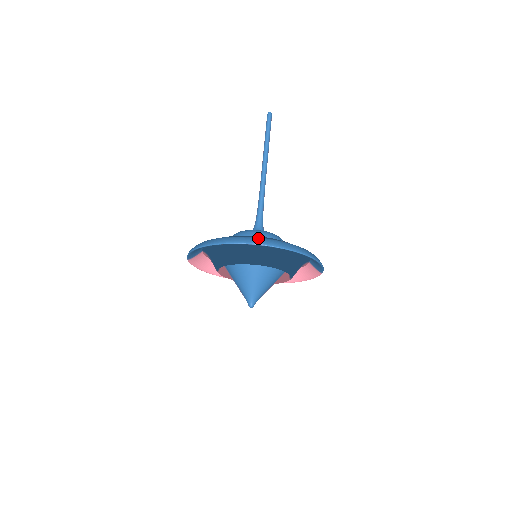
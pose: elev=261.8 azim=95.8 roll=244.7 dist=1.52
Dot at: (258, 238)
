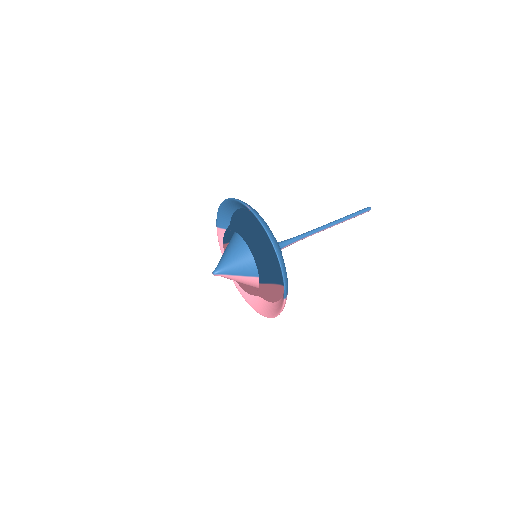
Dot at: (254, 209)
